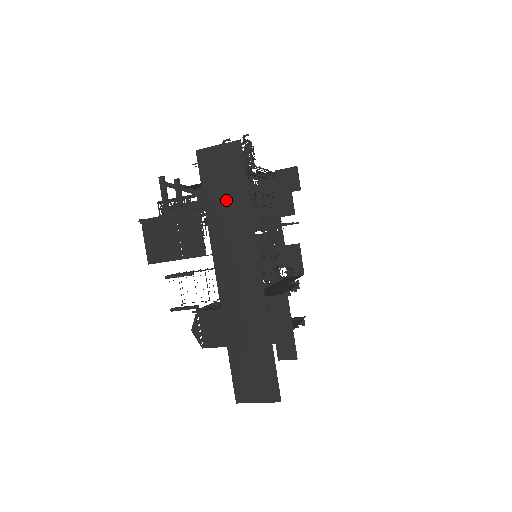
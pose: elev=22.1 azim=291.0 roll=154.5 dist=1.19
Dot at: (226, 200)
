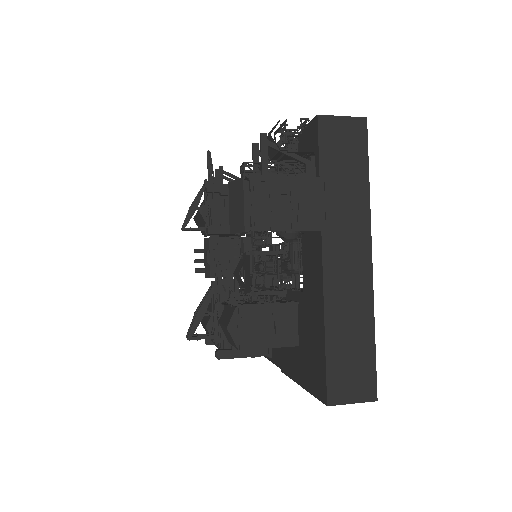
Dot at: (344, 175)
